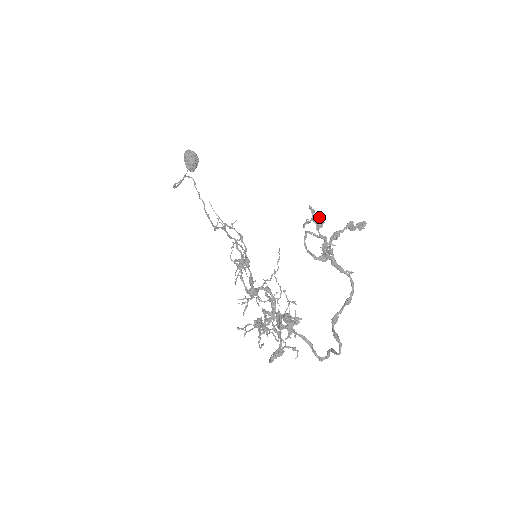
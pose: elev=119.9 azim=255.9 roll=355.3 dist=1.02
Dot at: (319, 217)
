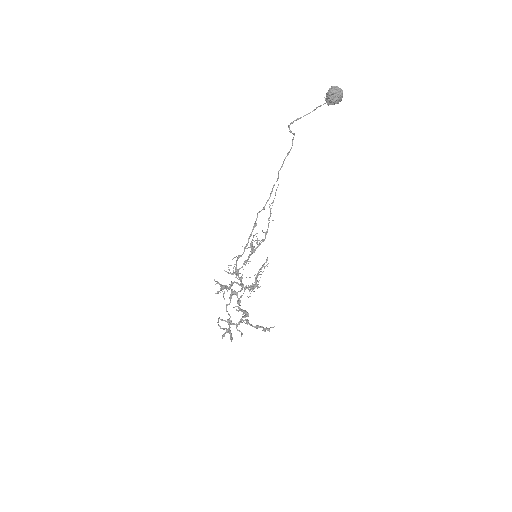
Dot at: (243, 313)
